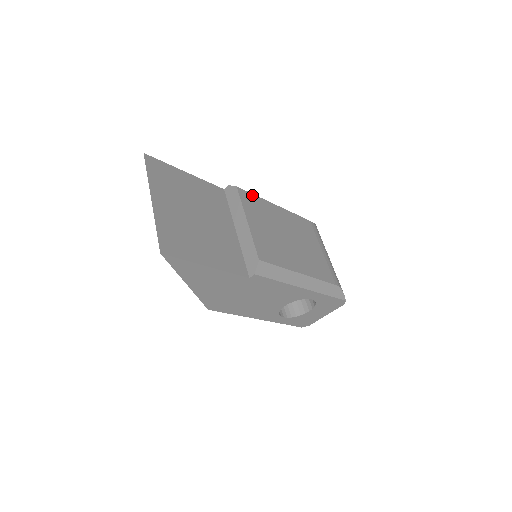
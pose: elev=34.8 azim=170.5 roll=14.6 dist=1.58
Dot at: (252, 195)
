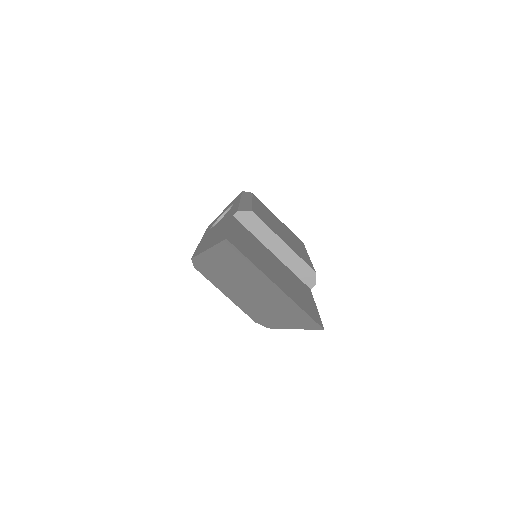
Dot at: (253, 209)
